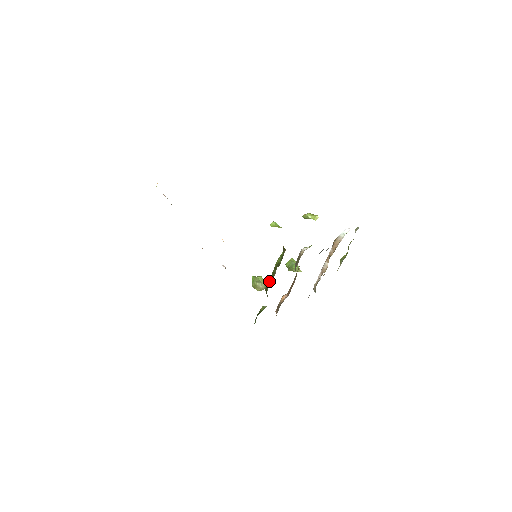
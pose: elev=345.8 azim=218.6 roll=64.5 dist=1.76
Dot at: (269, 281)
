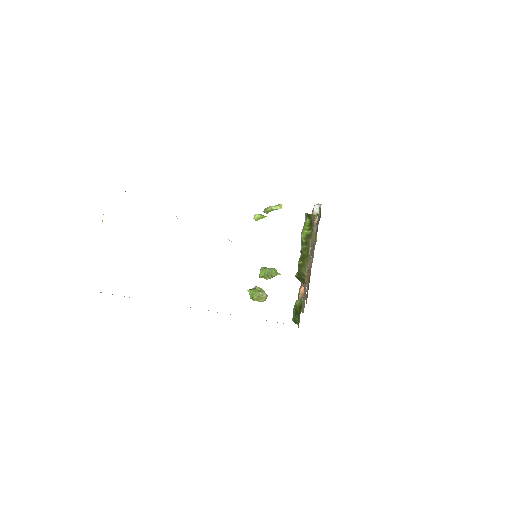
Dot at: (302, 262)
